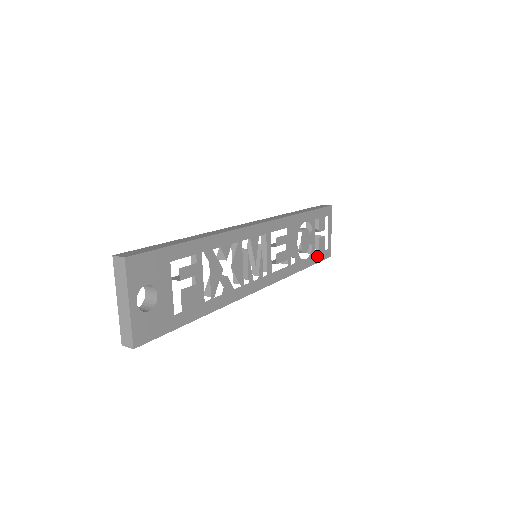
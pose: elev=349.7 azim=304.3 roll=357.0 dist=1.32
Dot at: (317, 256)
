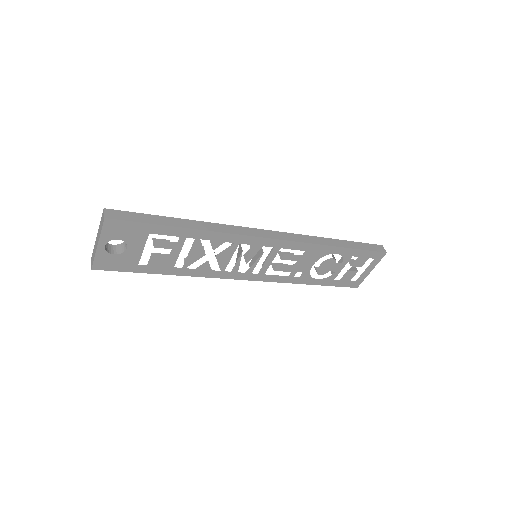
Dot at: (336, 281)
